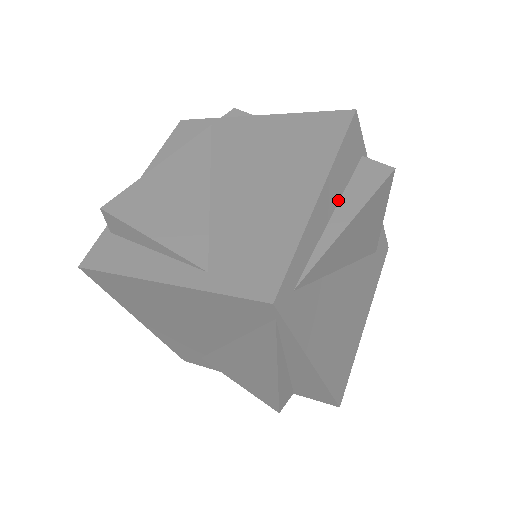
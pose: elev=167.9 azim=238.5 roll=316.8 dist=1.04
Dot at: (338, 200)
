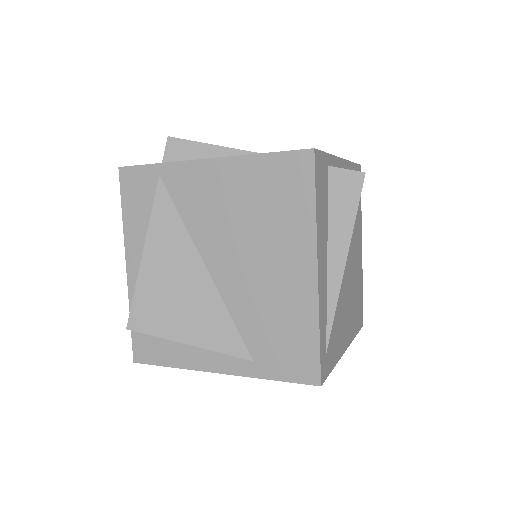
Dot at: (327, 240)
